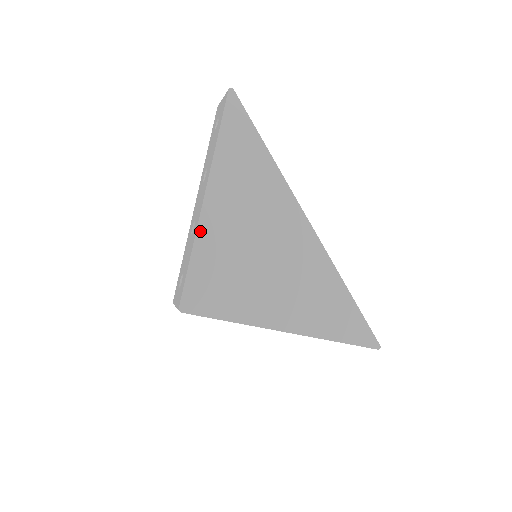
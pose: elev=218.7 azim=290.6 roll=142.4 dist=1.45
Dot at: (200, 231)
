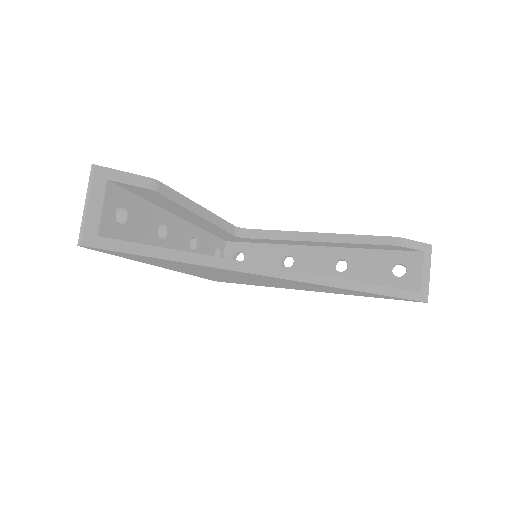
Dot at: (185, 273)
